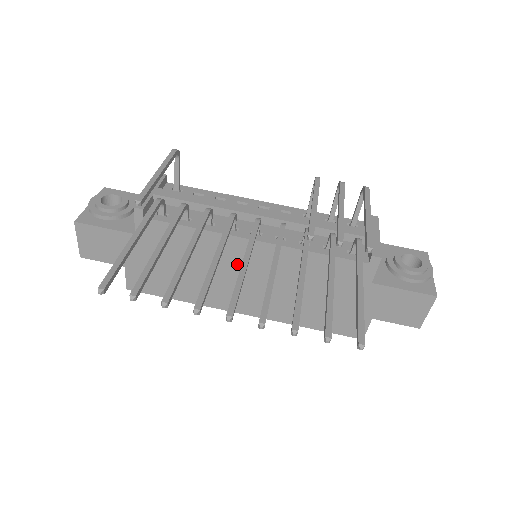
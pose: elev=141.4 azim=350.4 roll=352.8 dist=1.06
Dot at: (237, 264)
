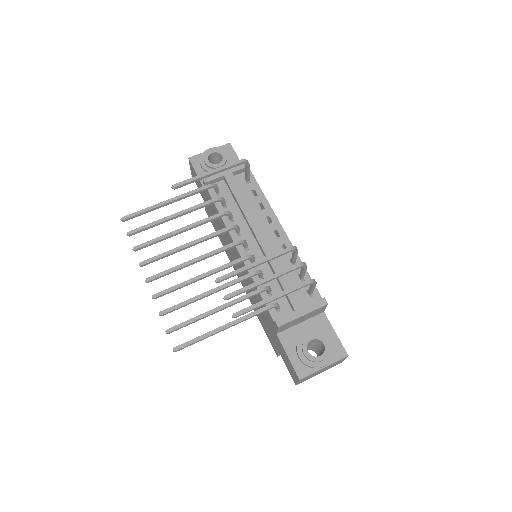
Dot at: (234, 252)
